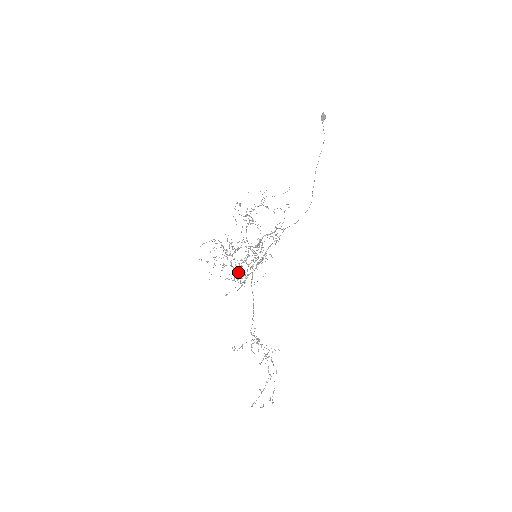
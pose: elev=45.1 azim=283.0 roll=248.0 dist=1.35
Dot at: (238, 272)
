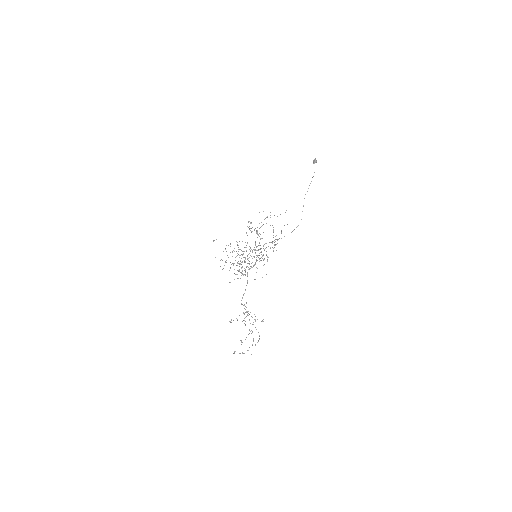
Dot at: occluded
